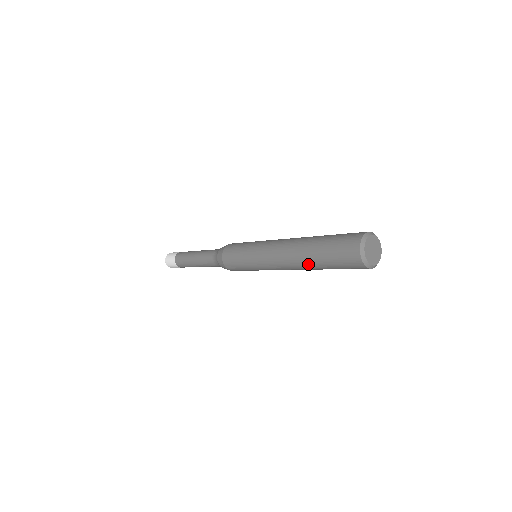
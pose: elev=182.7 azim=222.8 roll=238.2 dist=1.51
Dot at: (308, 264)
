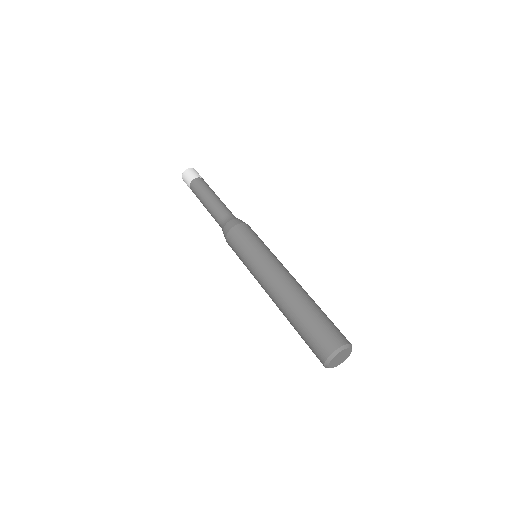
Dot at: occluded
